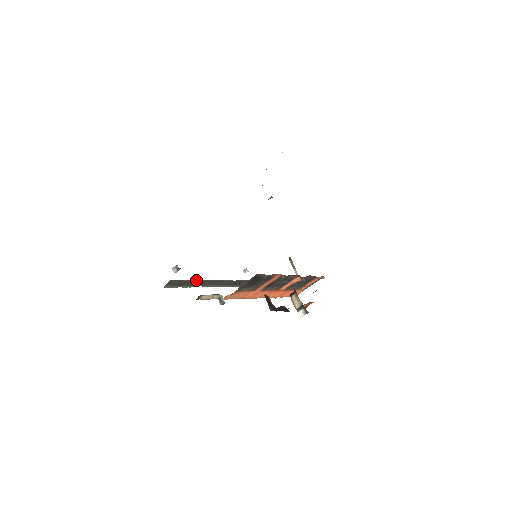
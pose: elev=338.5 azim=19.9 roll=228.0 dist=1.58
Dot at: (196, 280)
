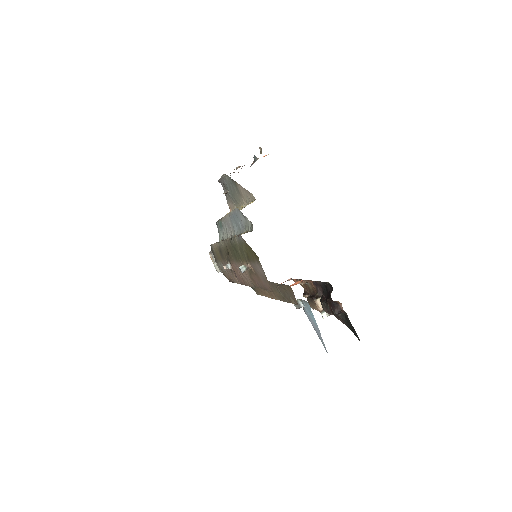
Dot at: occluded
